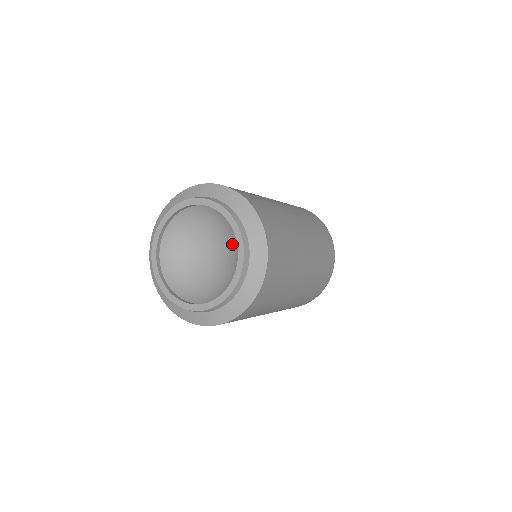
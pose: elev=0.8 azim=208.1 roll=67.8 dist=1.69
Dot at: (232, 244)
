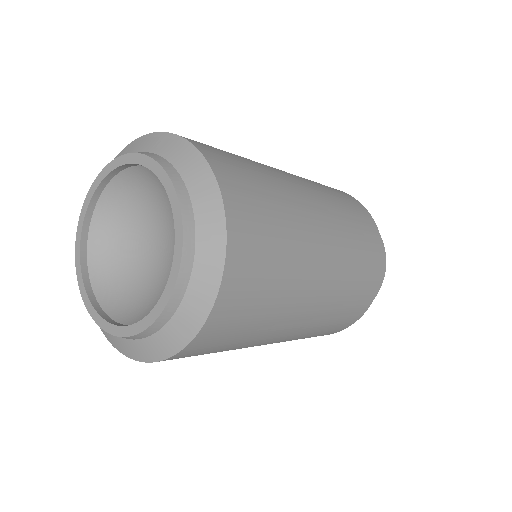
Dot at: occluded
